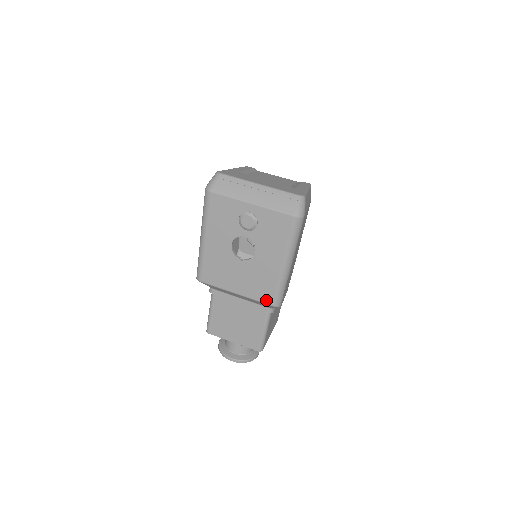
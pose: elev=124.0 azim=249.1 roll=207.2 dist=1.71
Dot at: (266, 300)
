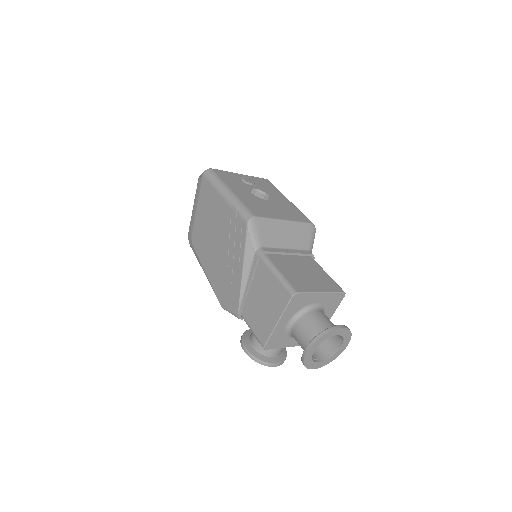
Dot at: (305, 220)
